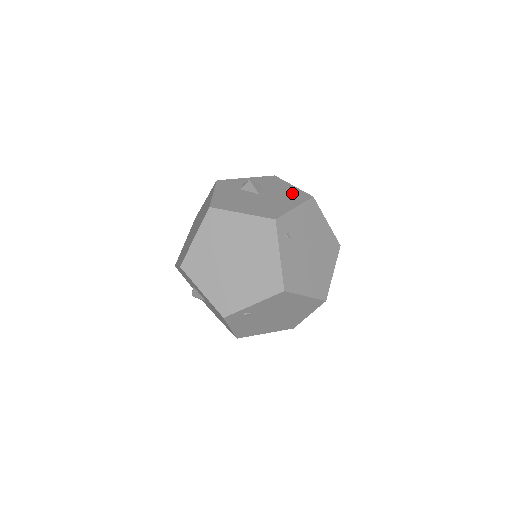
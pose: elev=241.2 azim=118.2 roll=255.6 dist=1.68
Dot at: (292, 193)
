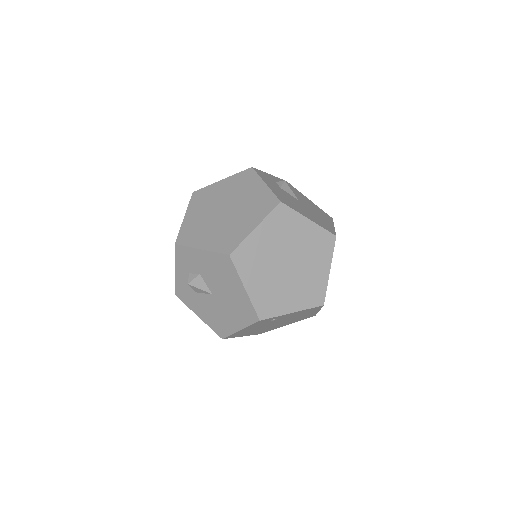
Dot at: occluded
